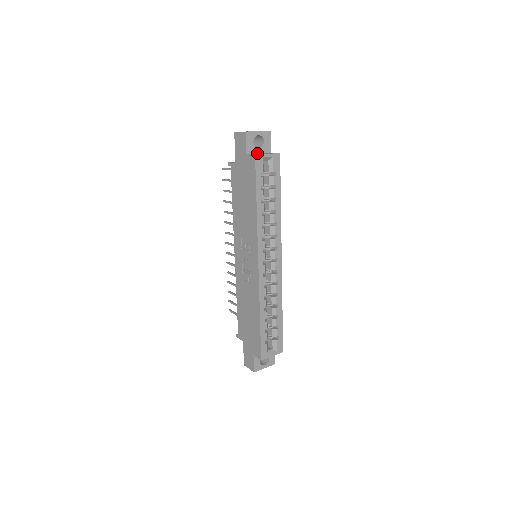
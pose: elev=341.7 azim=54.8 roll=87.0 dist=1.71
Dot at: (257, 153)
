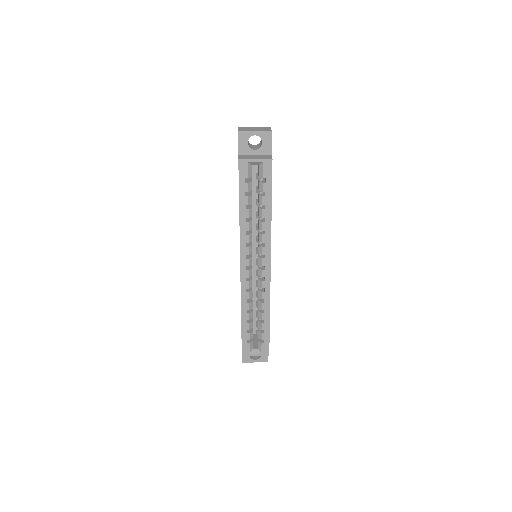
Dot at: (253, 154)
